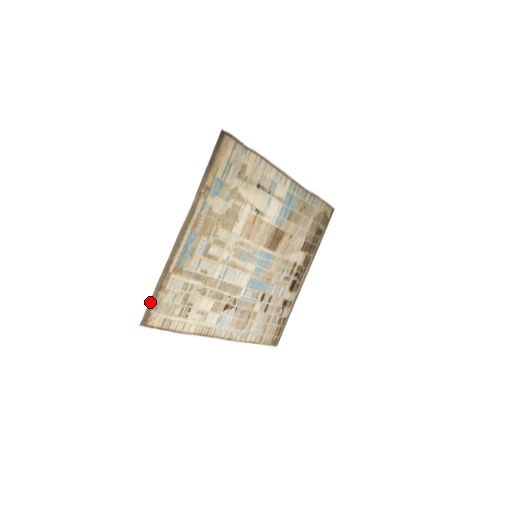
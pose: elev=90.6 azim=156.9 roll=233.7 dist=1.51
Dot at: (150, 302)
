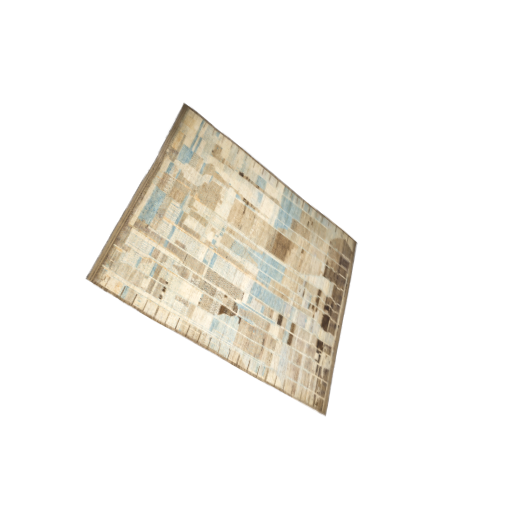
Dot at: (102, 253)
